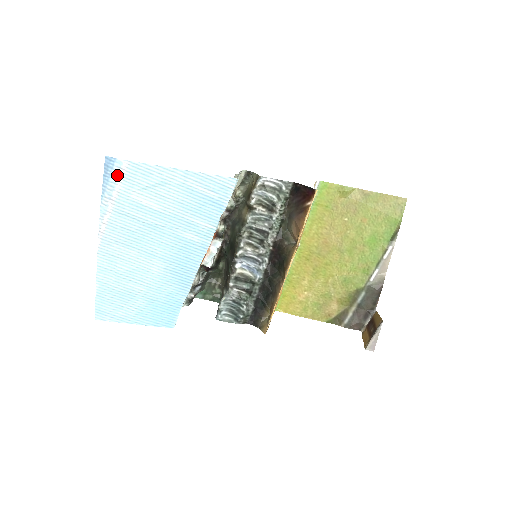
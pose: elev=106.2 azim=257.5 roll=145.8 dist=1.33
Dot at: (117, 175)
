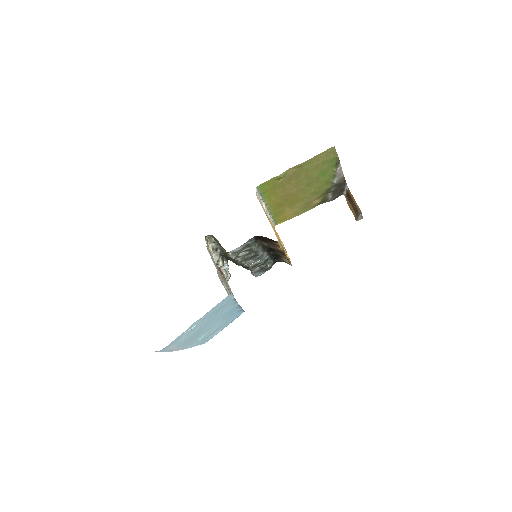
Dot at: (166, 349)
